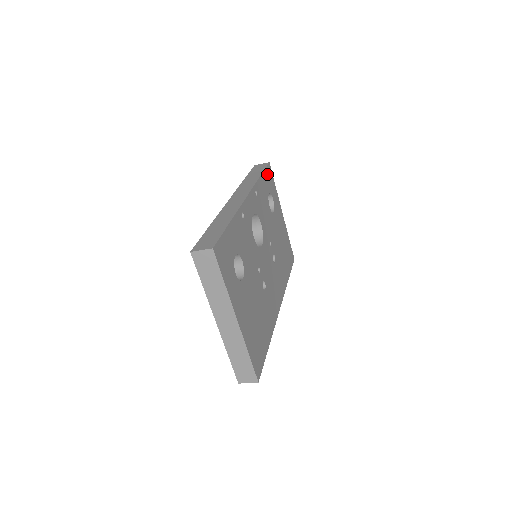
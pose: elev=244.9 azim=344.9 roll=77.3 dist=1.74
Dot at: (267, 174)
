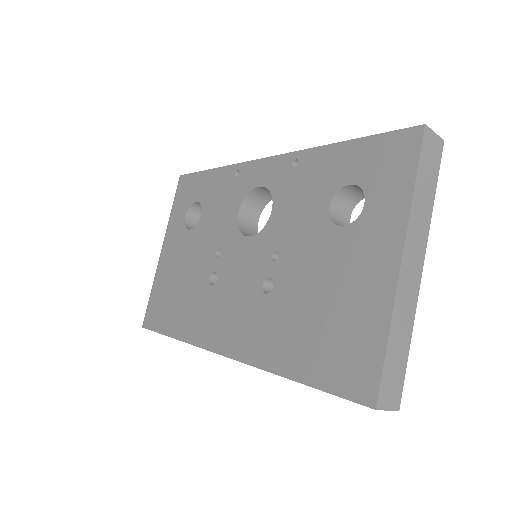
Dot at: occluded
